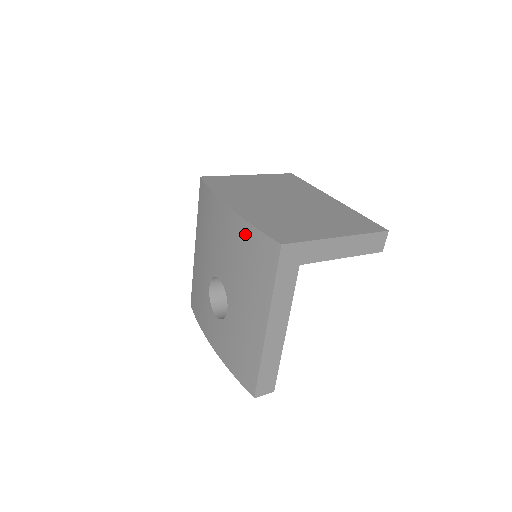
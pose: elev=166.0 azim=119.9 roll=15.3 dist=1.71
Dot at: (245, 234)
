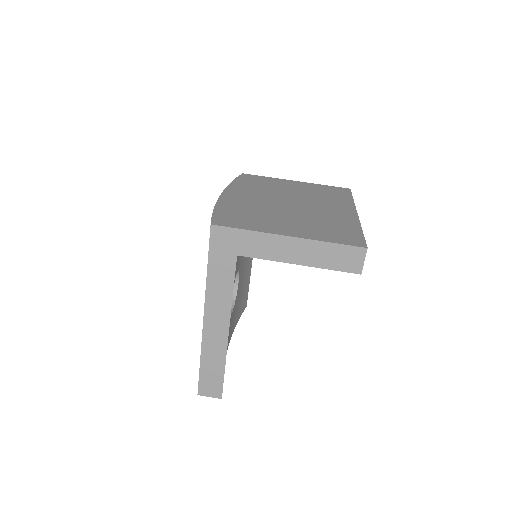
Dot at: occluded
